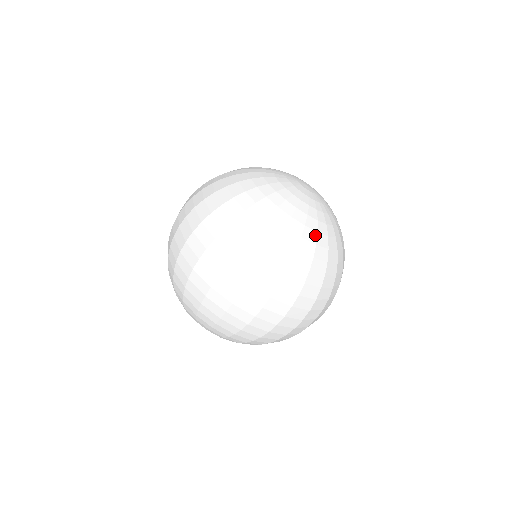
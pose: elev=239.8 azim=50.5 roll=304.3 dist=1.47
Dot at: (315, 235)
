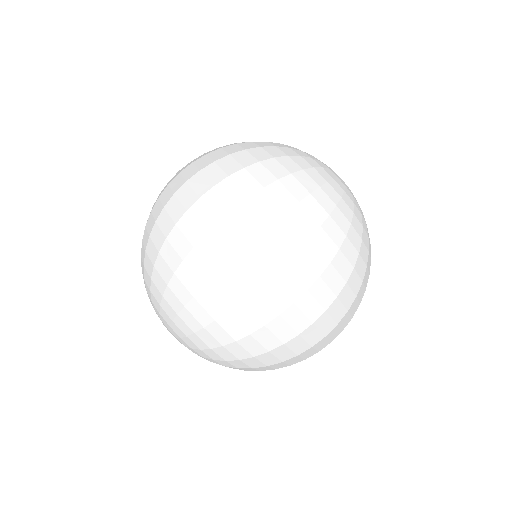
Dot at: (308, 166)
